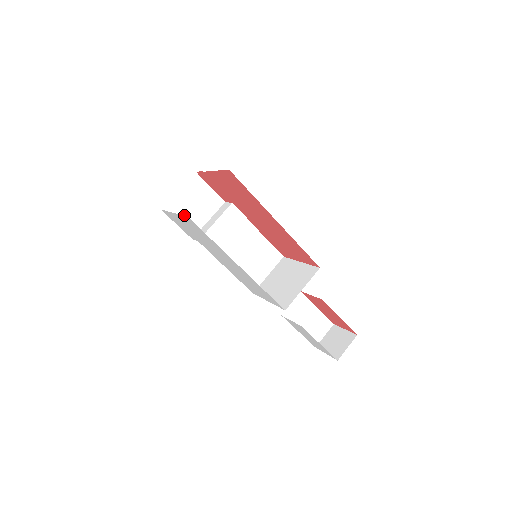
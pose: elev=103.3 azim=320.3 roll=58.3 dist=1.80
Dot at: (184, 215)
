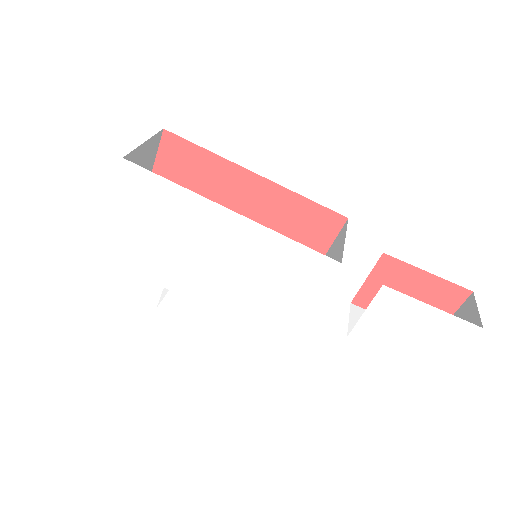
Dot at: occluded
